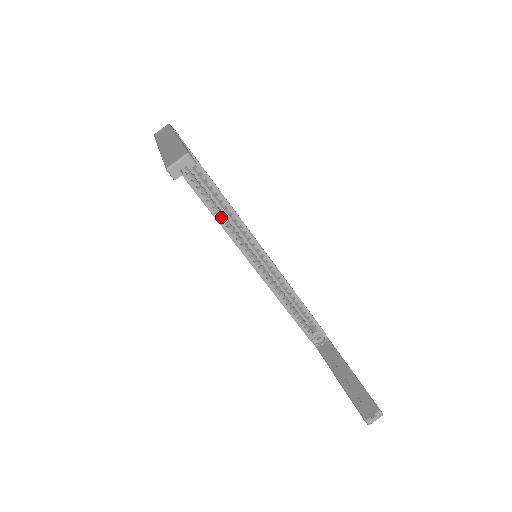
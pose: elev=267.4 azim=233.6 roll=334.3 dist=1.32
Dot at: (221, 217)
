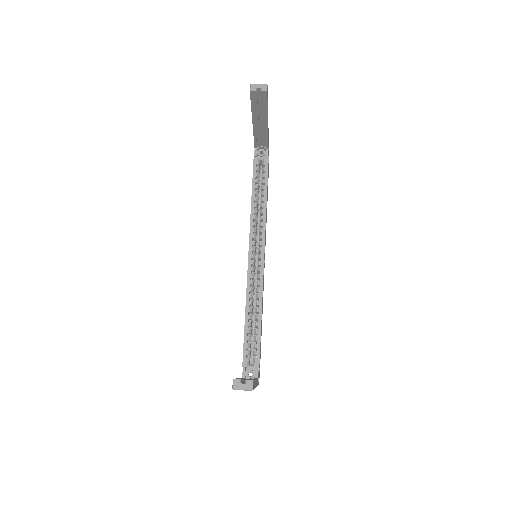
Dot at: (255, 211)
